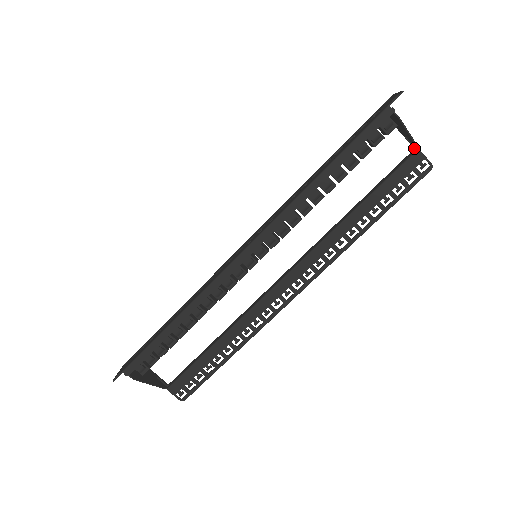
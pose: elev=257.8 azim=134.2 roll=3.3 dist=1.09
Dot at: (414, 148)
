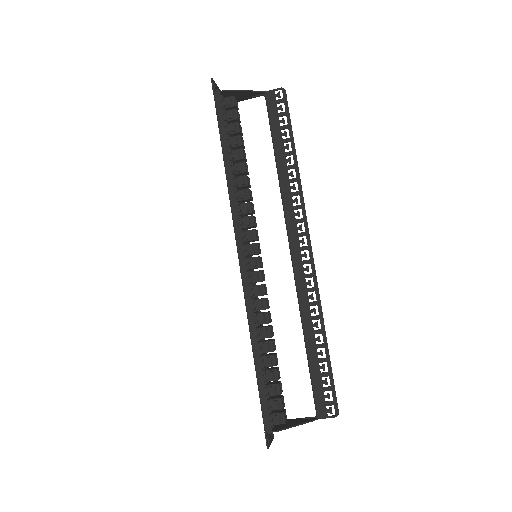
Dot at: (263, 95)
